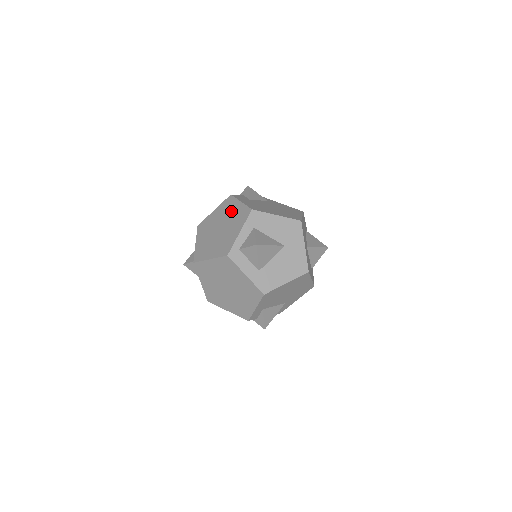
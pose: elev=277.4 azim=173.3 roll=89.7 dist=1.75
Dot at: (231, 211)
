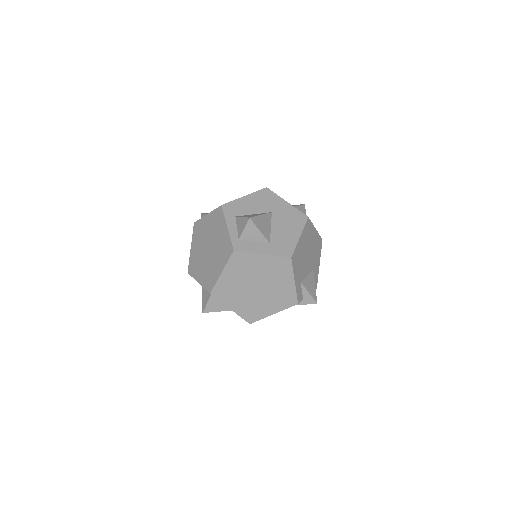
Dot at: (205, 228)
